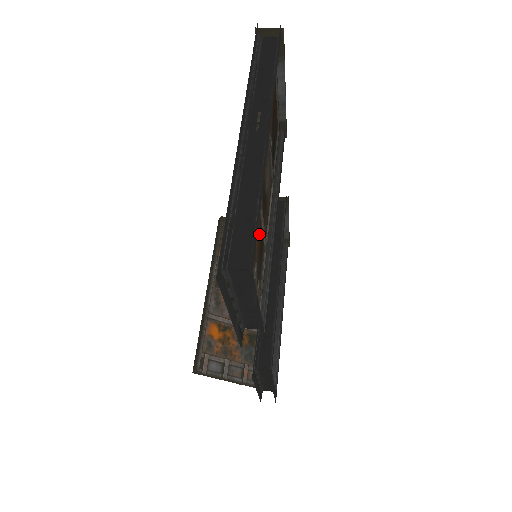
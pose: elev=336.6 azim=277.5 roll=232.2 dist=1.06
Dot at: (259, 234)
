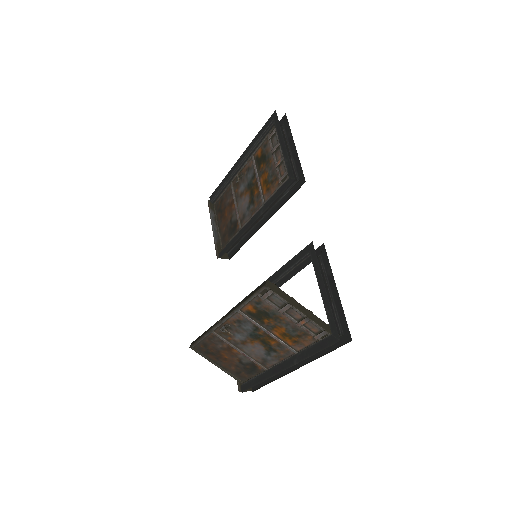
Dot at: occluded
